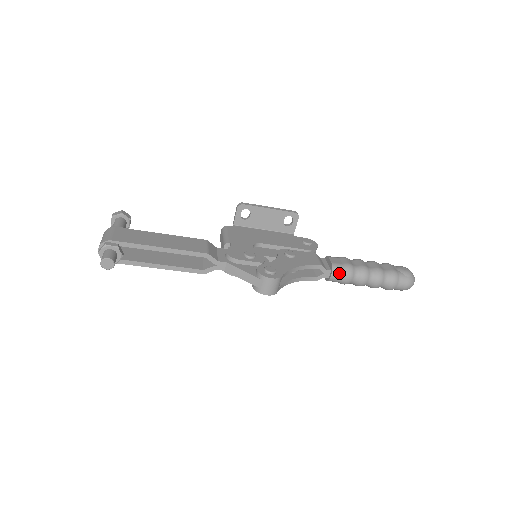
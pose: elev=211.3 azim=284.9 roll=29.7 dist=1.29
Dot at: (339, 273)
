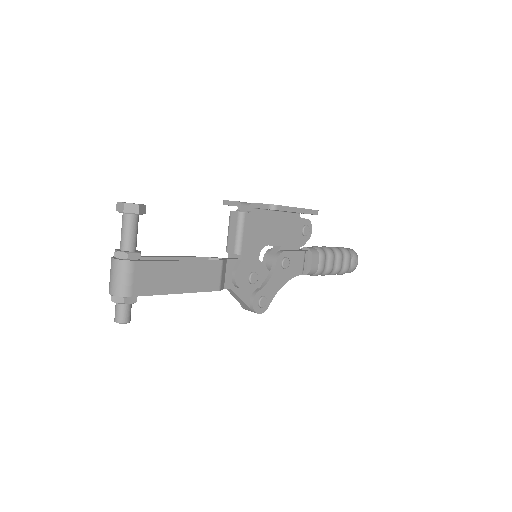
Dot at: occluded
